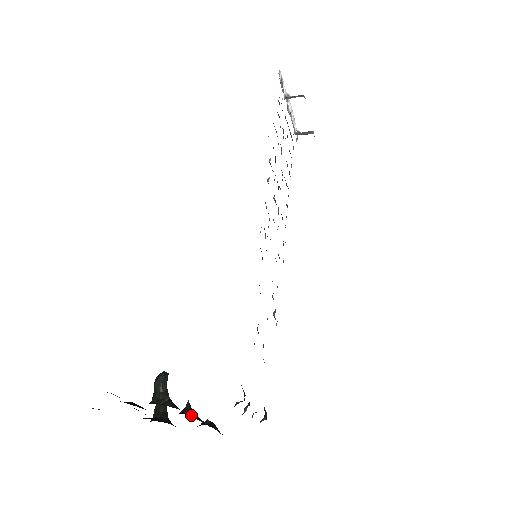
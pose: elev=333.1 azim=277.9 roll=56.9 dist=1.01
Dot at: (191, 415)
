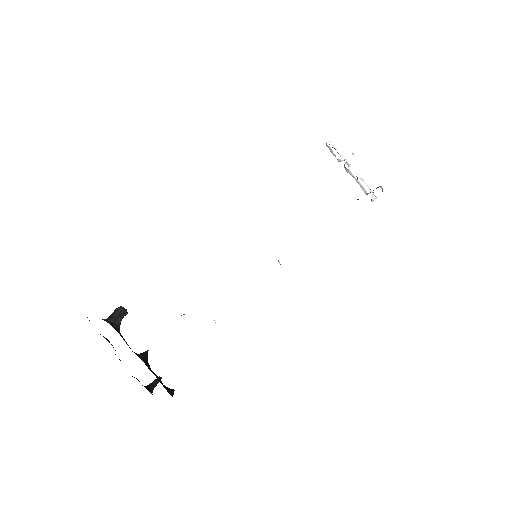
Dot at: (139, 356)
